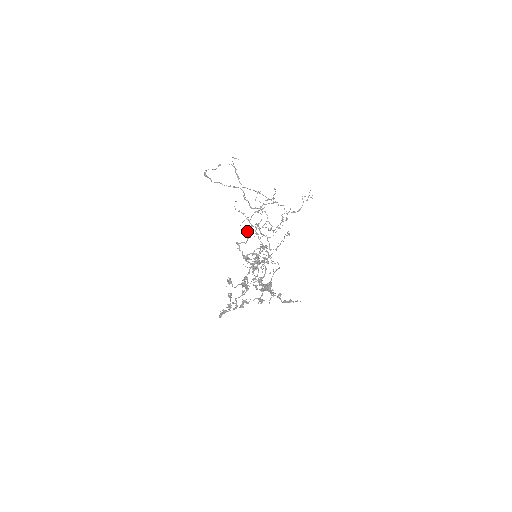
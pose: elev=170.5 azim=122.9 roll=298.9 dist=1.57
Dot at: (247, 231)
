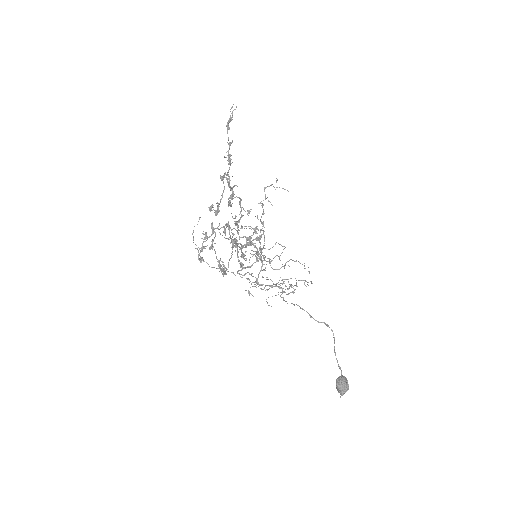
Dot at: occluded
